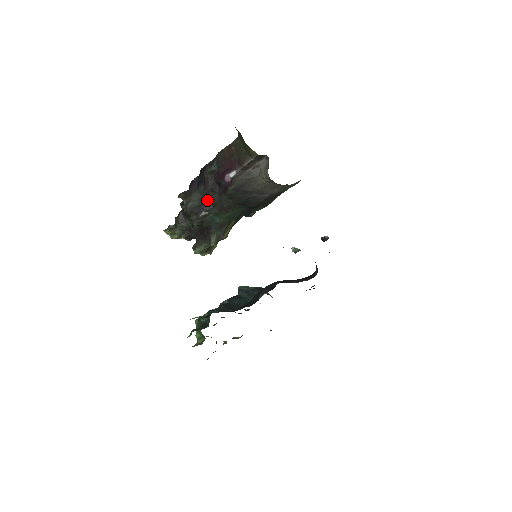
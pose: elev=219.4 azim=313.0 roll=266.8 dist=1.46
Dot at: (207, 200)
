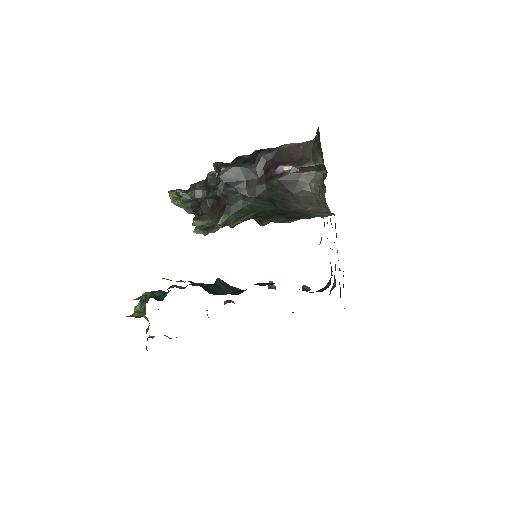
Dot at: (244, 179)
